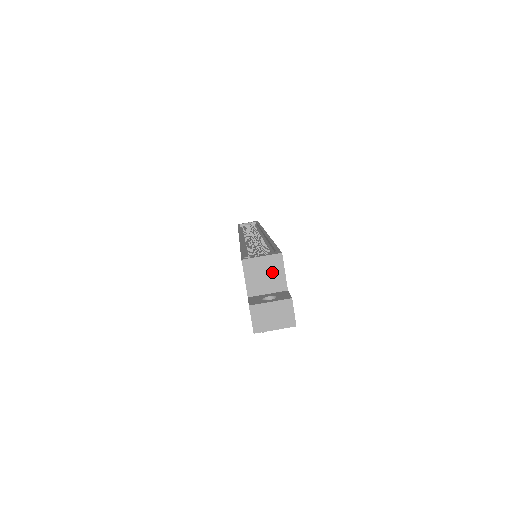
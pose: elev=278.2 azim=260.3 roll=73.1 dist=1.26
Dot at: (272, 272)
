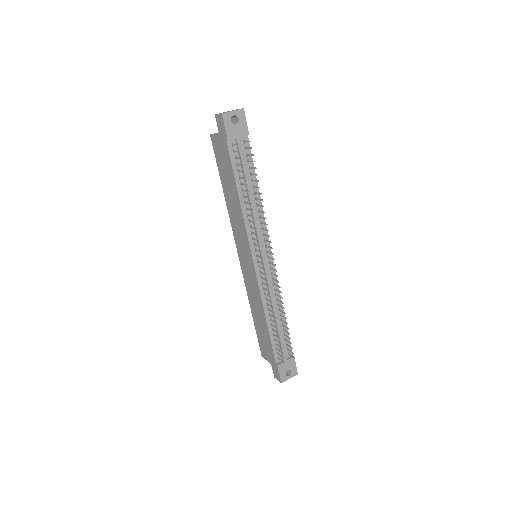
Dot at: occluded
